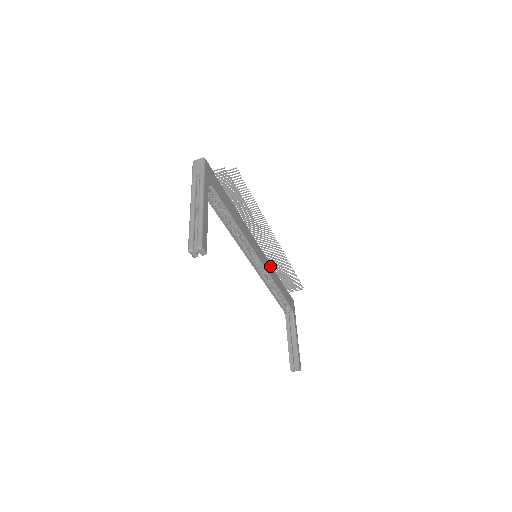
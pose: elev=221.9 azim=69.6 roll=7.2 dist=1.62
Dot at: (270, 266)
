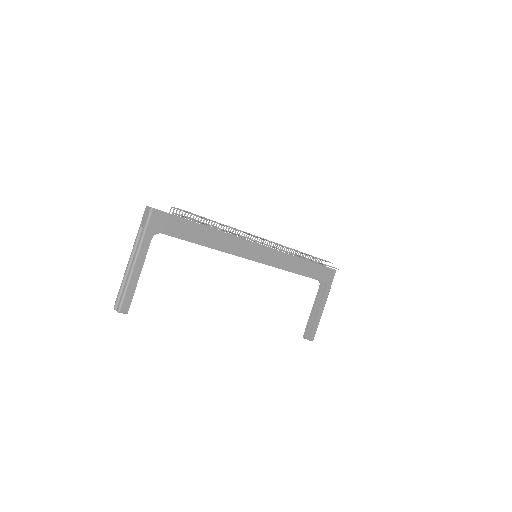
Dot at: (284, 257)
